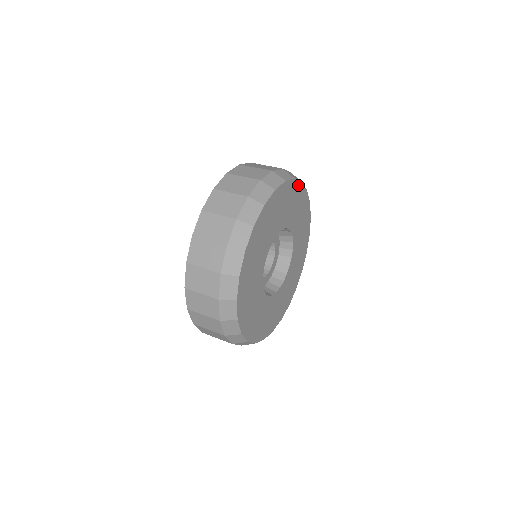
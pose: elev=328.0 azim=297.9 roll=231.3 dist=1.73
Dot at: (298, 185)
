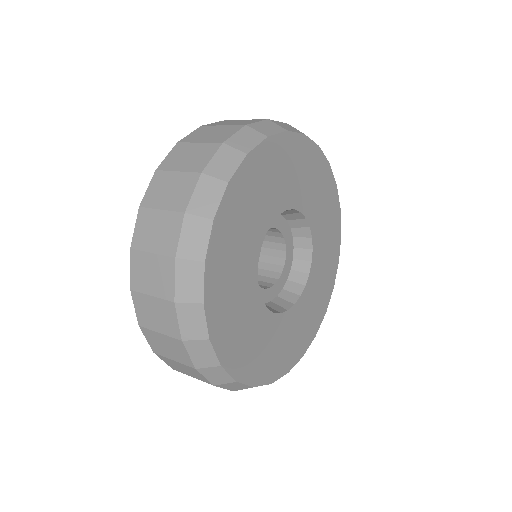
Dot at: (298, 140)
